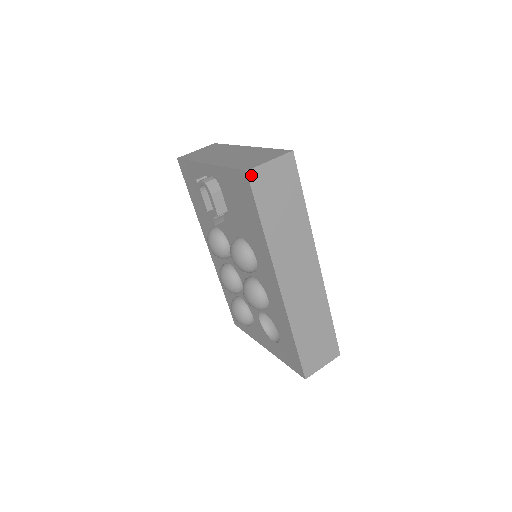
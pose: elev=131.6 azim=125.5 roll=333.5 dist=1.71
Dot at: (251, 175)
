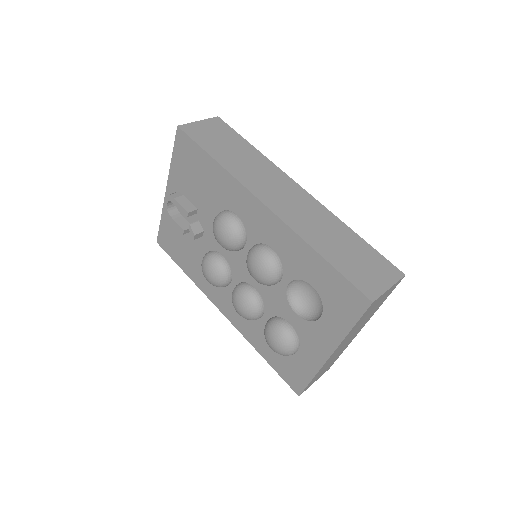
Dot at: (183, 128)
